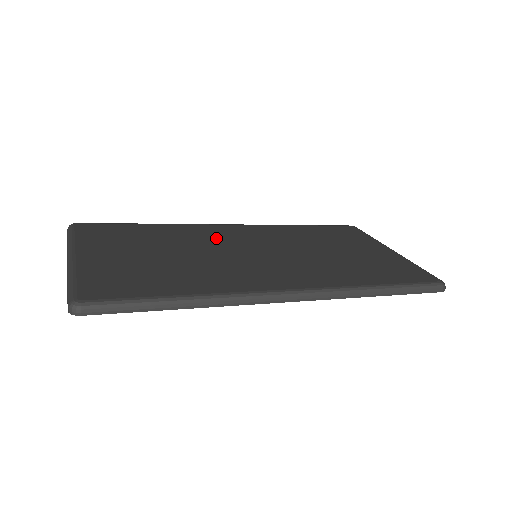
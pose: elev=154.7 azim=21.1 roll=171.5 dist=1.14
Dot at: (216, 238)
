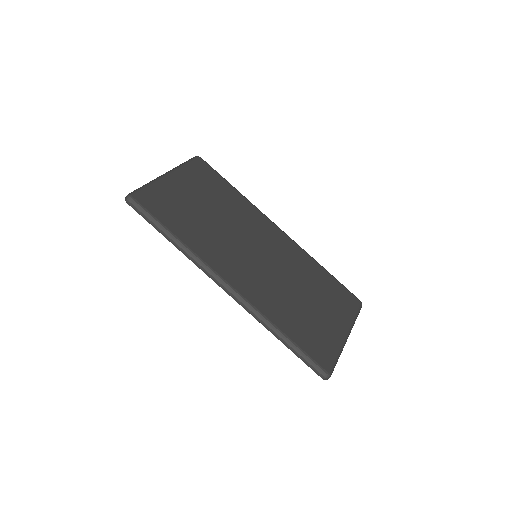
Dot at: (253, 228)
